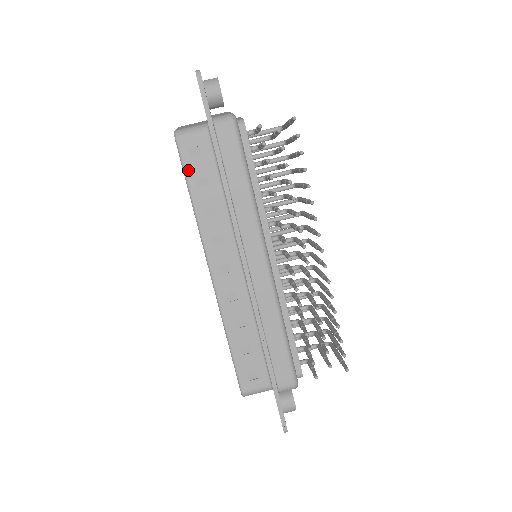
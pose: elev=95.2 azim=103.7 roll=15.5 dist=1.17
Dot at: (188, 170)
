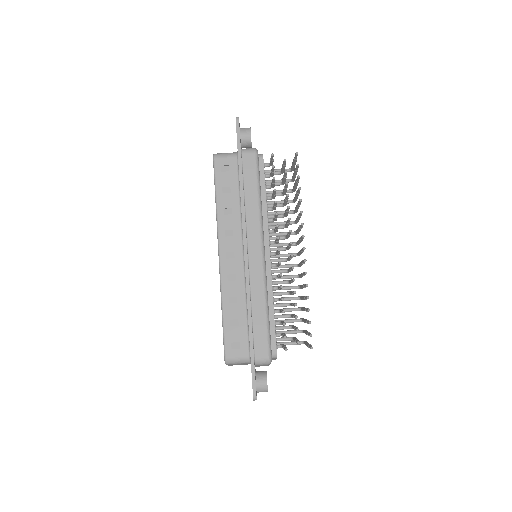
Dot at: (218, 180)
